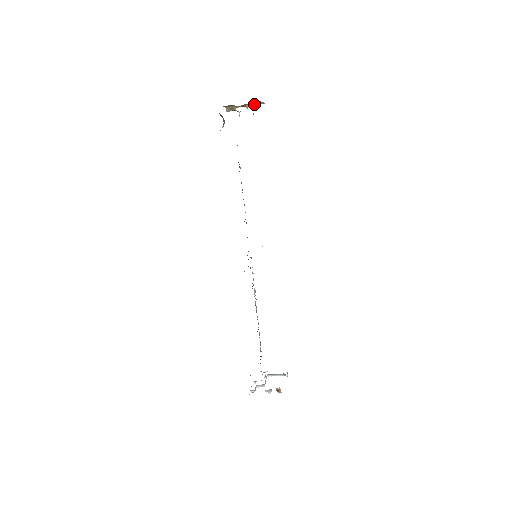
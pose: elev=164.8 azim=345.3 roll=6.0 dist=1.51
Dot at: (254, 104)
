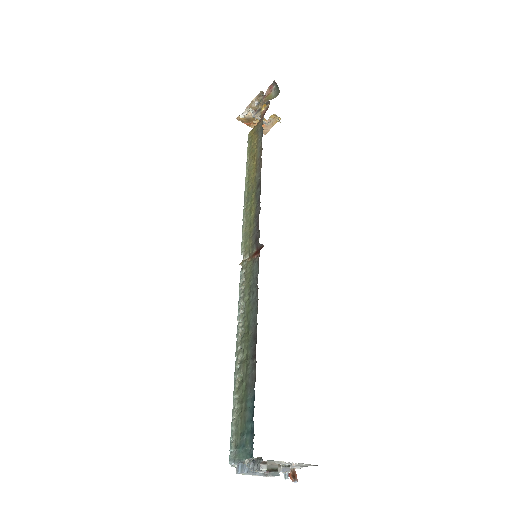
Dot at: (267, 121)
